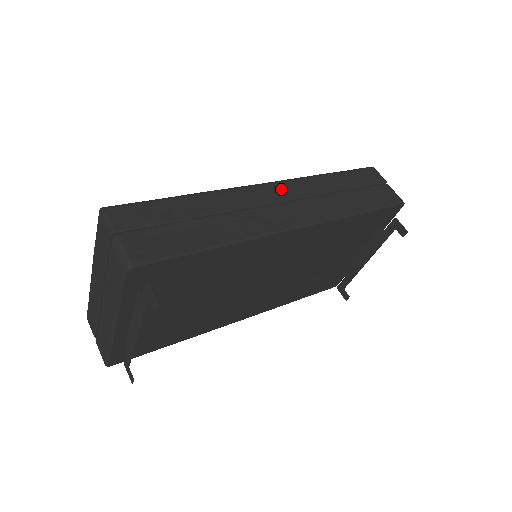
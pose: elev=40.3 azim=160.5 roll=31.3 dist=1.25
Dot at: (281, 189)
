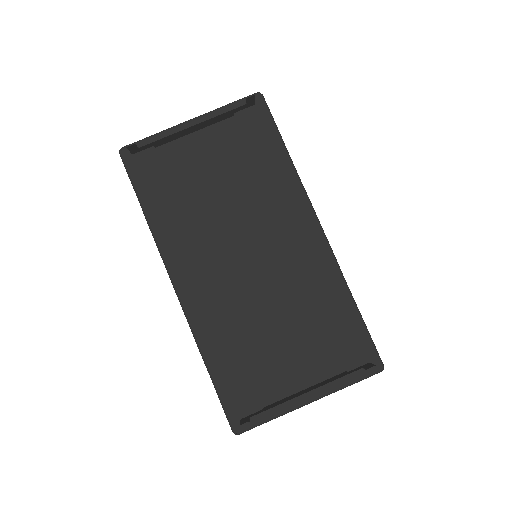
Dot at: occluded
